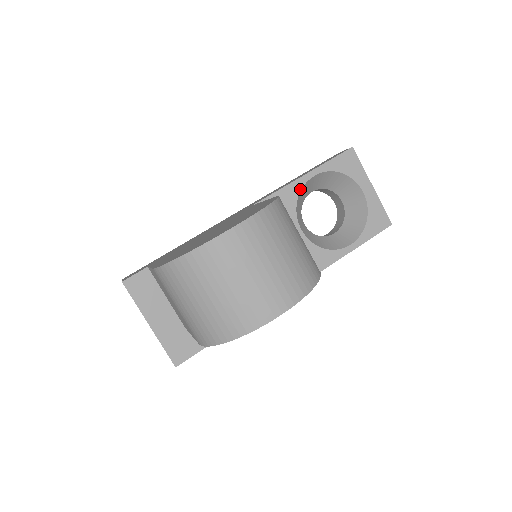
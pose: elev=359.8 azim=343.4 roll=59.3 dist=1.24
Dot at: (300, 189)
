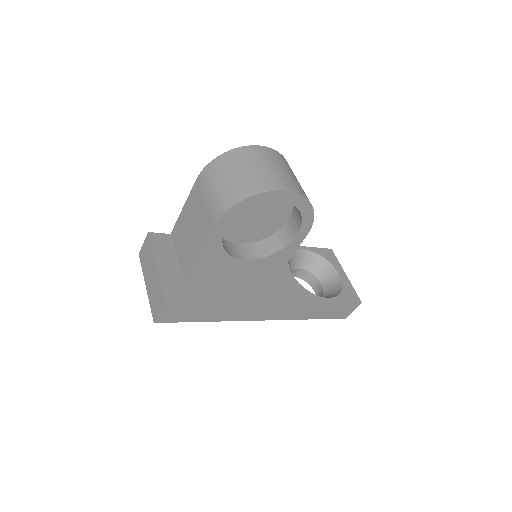
Dot at: occluded
